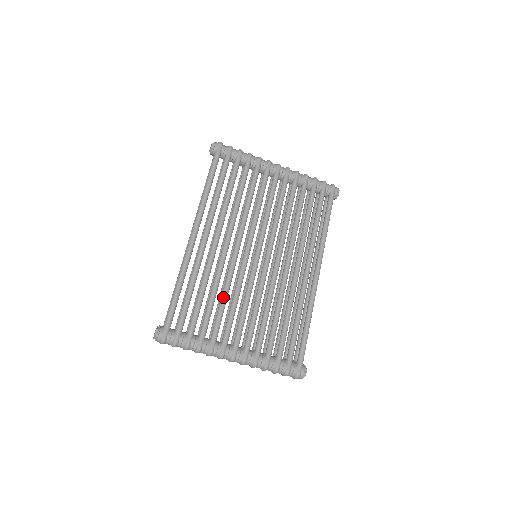
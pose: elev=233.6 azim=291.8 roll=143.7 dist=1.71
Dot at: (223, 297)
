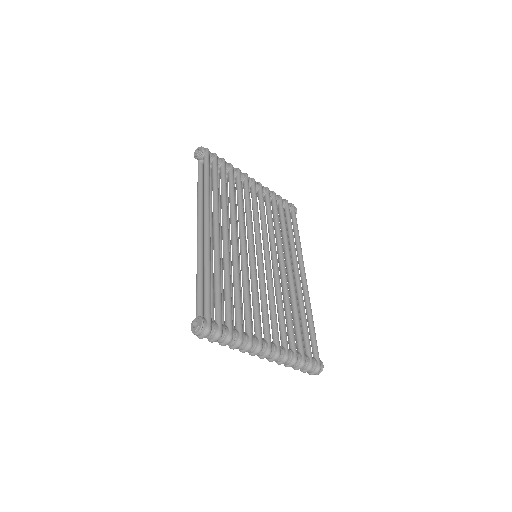
Dot at: (247, 289)
